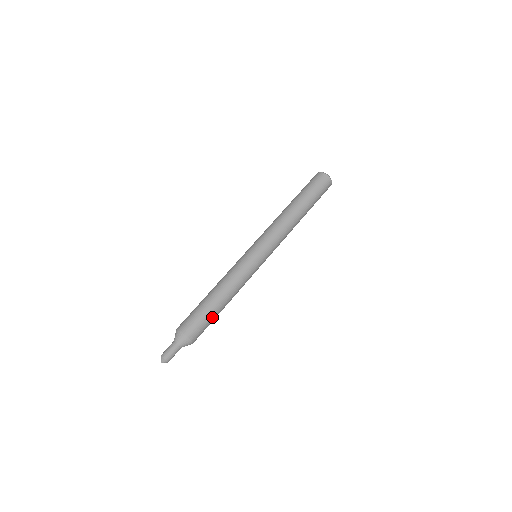
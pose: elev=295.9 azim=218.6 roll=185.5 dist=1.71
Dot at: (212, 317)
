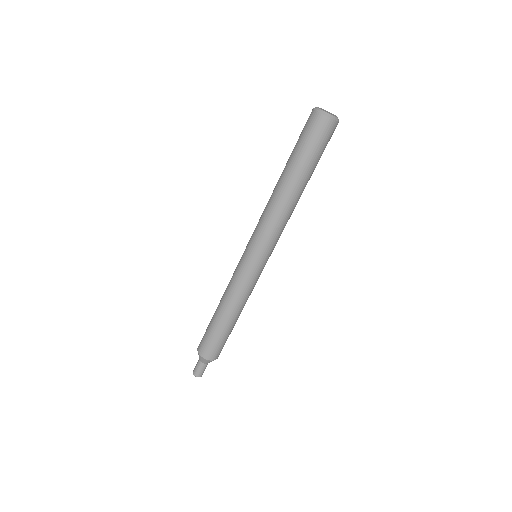
Dot at: (222, 335)
